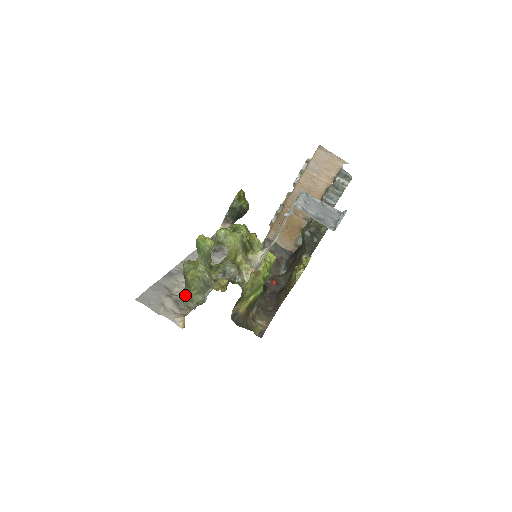
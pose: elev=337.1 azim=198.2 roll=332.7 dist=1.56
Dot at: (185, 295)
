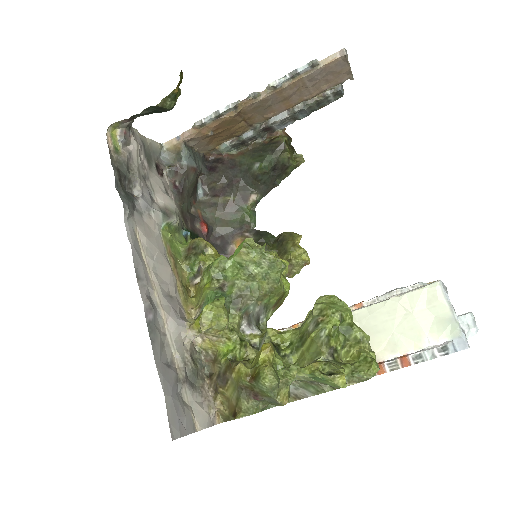
Dot at: (257, 410)
